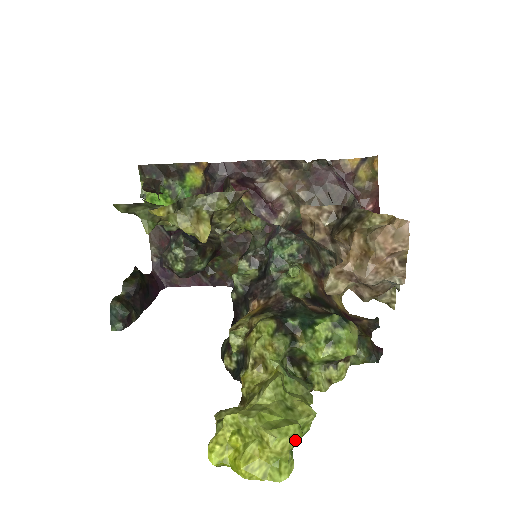
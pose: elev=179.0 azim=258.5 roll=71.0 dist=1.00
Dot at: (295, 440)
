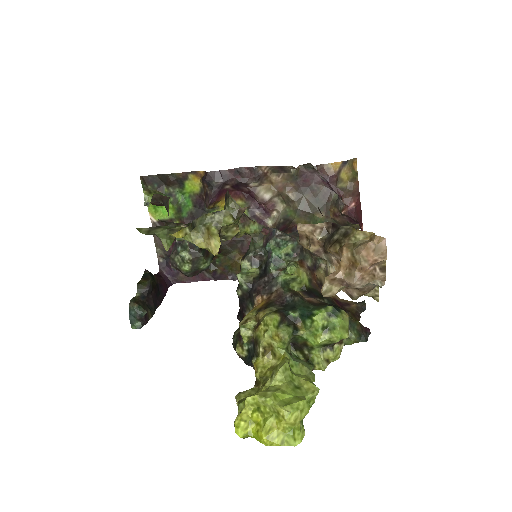
Dot at: (305, 413)
